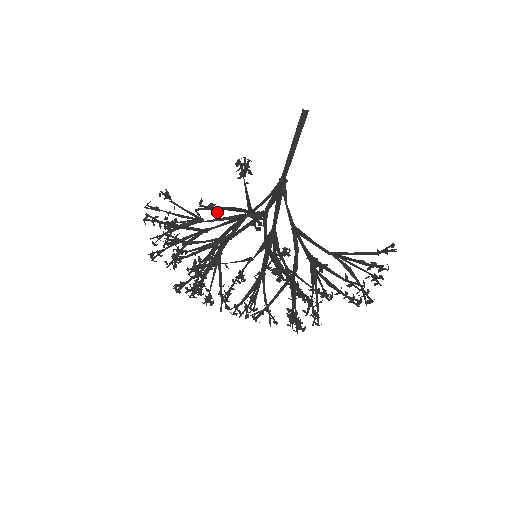
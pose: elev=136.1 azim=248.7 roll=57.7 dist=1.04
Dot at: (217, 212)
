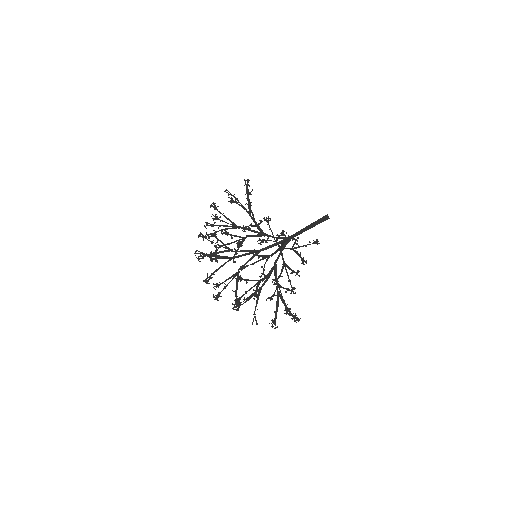
Dot at: occluded
